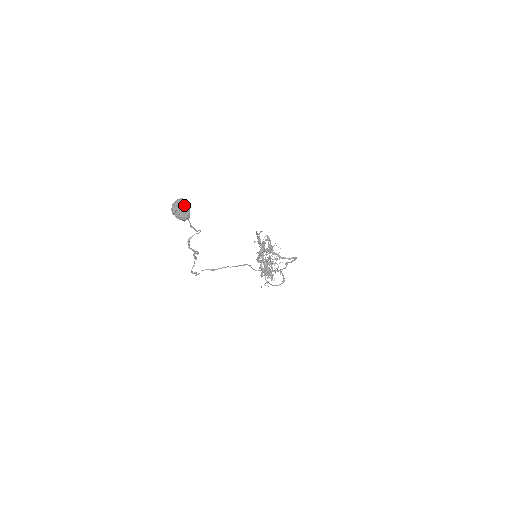
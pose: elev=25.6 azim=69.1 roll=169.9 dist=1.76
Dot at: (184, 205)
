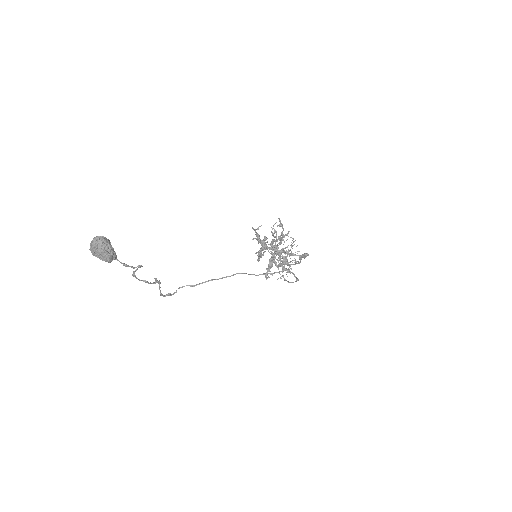
Dot at: (102, 245)
